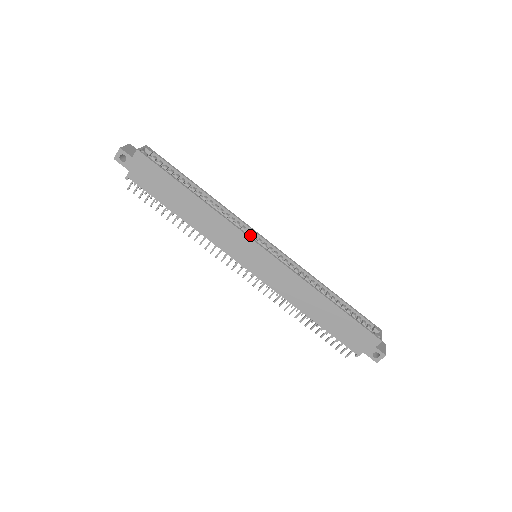
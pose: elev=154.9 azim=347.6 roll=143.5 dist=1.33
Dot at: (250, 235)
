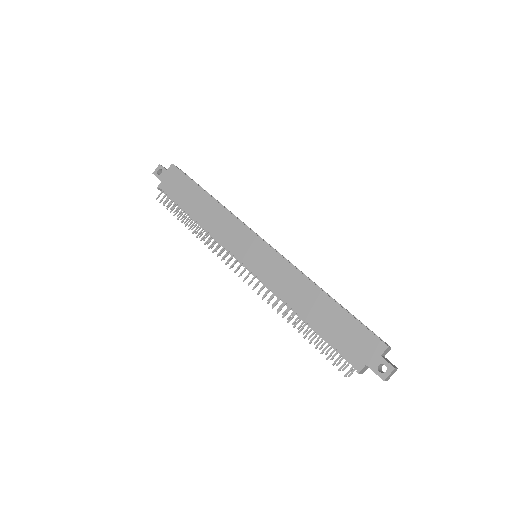
Dot at: occluded
